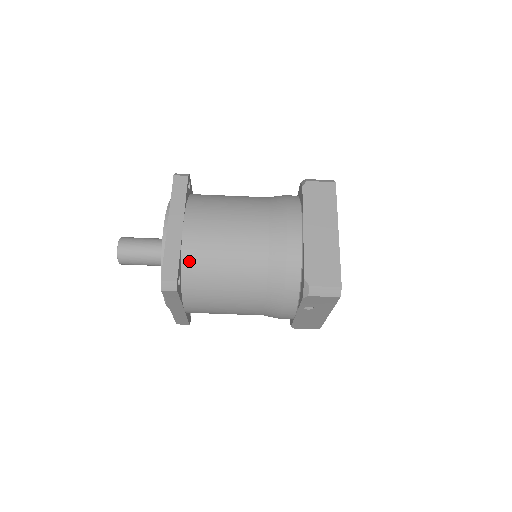
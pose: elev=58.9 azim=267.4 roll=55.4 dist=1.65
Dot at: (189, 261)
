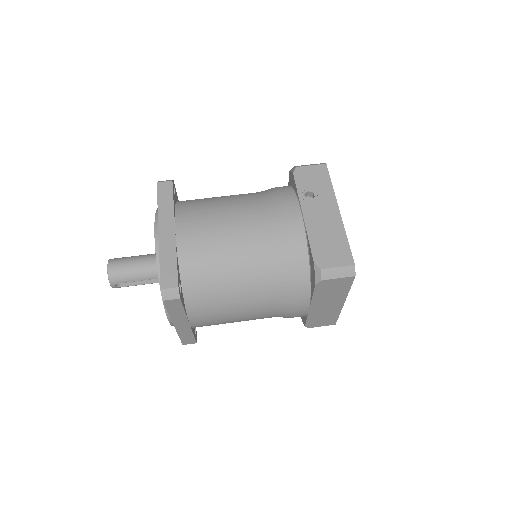
Dot at: occluded
